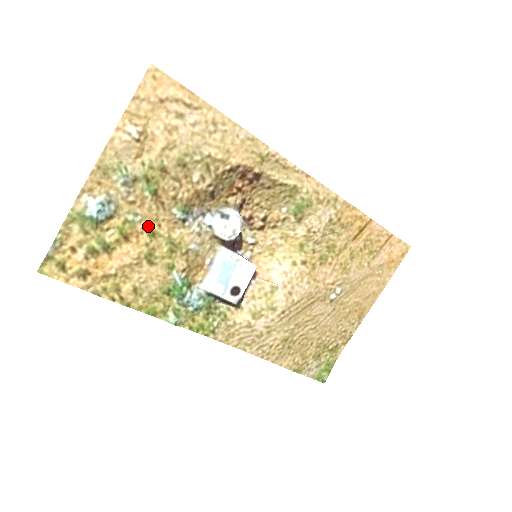
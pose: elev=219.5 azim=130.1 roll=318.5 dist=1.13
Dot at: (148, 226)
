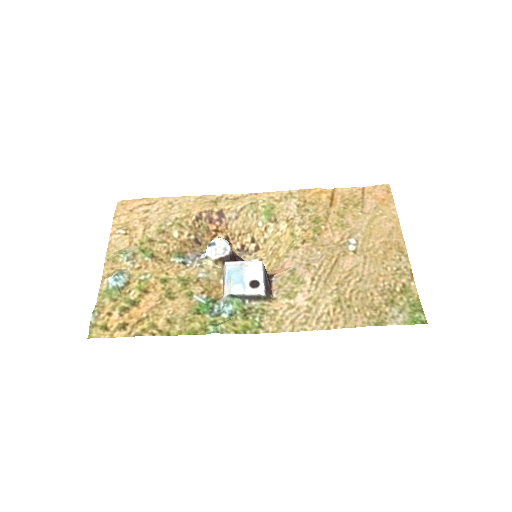
Dot at: (158, 278)
